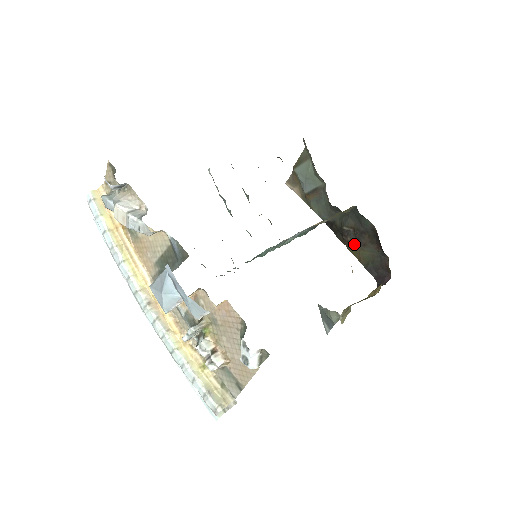
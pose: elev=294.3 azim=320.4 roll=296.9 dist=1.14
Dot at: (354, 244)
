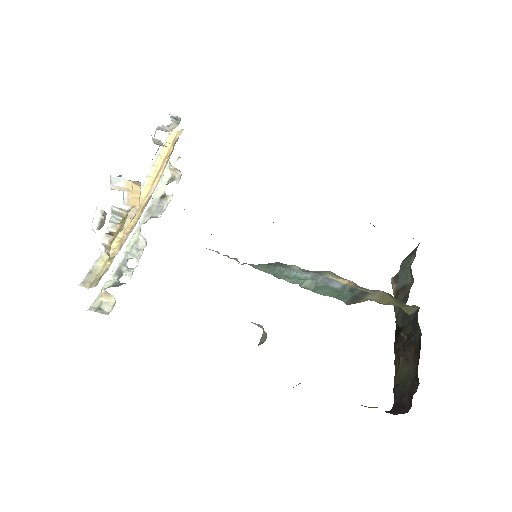
Dot at: (399, 354)
